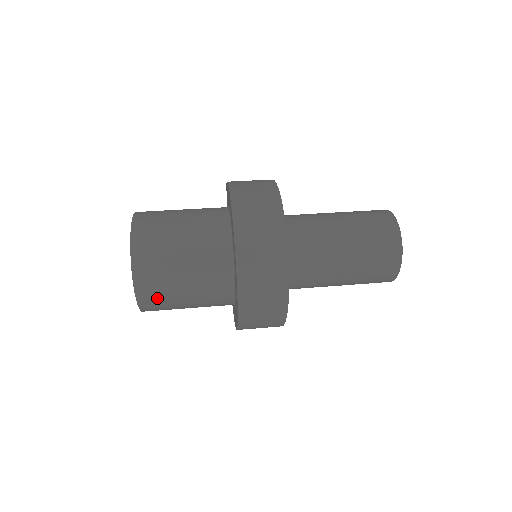
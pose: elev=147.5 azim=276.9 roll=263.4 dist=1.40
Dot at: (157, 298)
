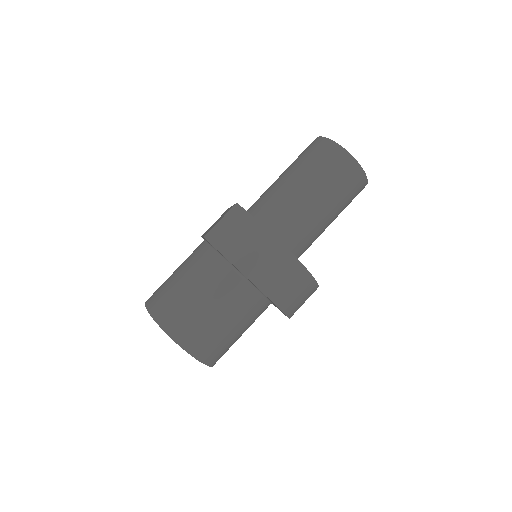
Dot at: occluded
